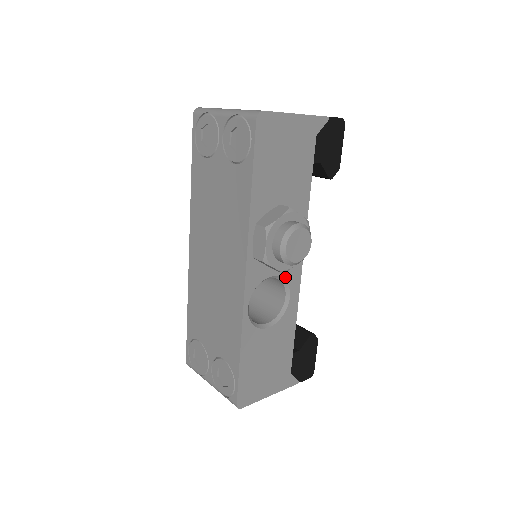
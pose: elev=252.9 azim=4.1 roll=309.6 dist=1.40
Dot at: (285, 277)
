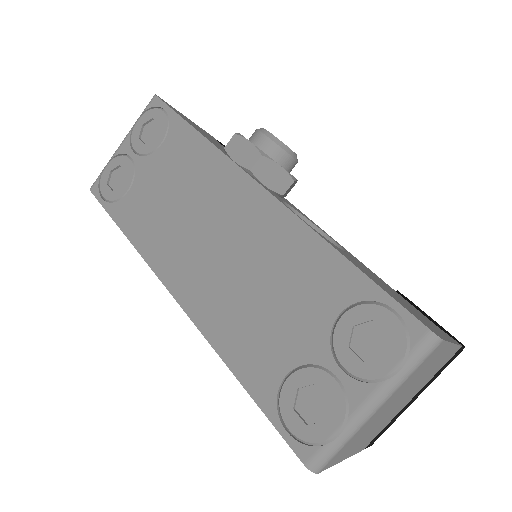
Dot at: (302, 215)
